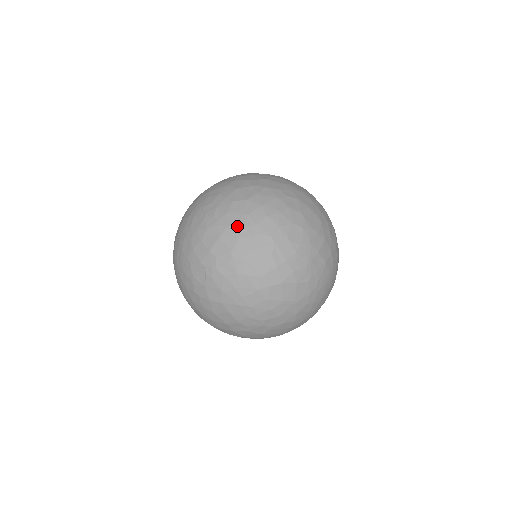
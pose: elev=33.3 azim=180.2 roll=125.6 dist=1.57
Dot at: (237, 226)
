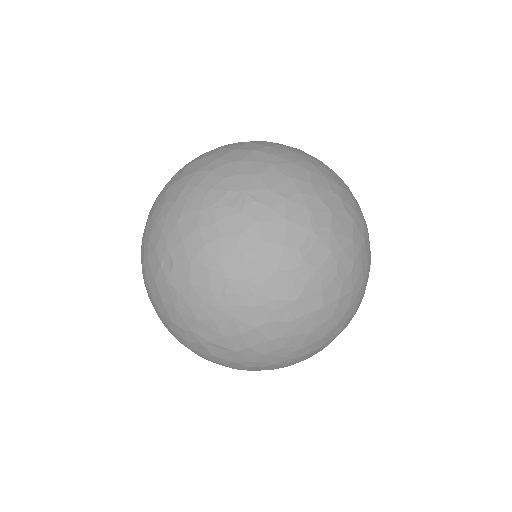
Dot at: (295, 196)
